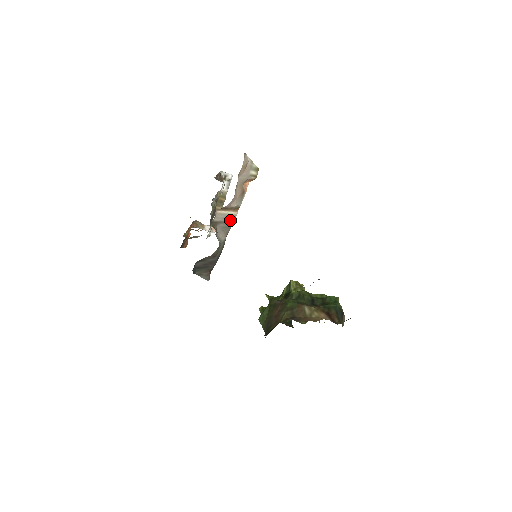
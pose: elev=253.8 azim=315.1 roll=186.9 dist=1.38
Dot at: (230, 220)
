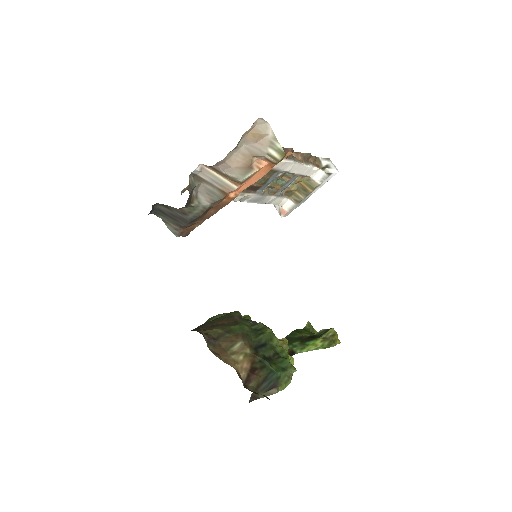
Dot at: (224, 189)
